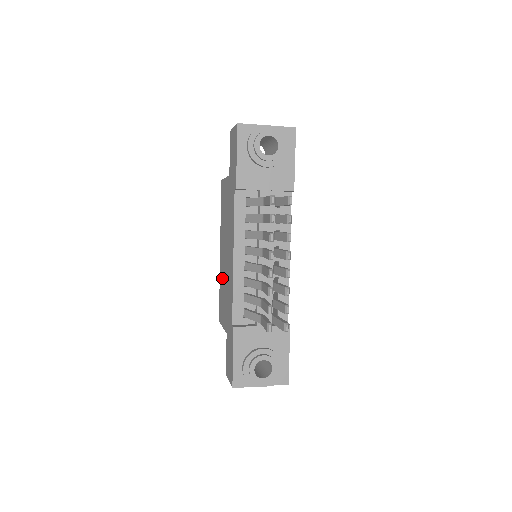
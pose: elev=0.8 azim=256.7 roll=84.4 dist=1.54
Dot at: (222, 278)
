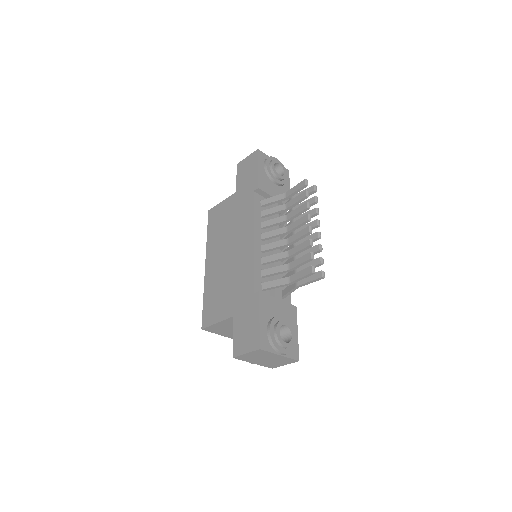
Dot at: (215, 280)
